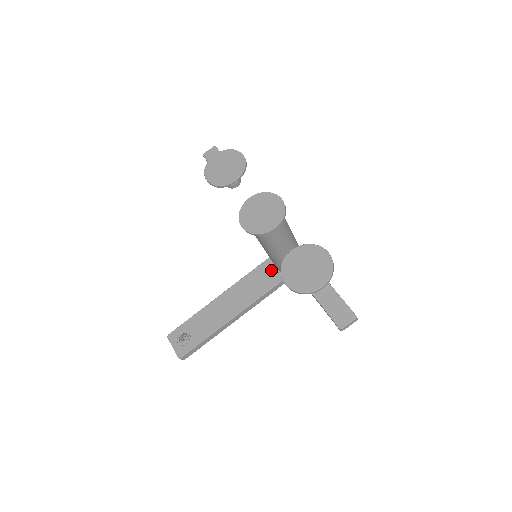
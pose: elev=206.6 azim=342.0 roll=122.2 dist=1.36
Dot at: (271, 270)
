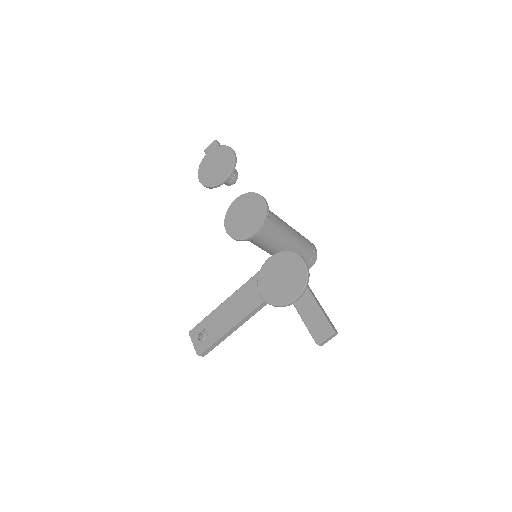
Dot at: occluded
